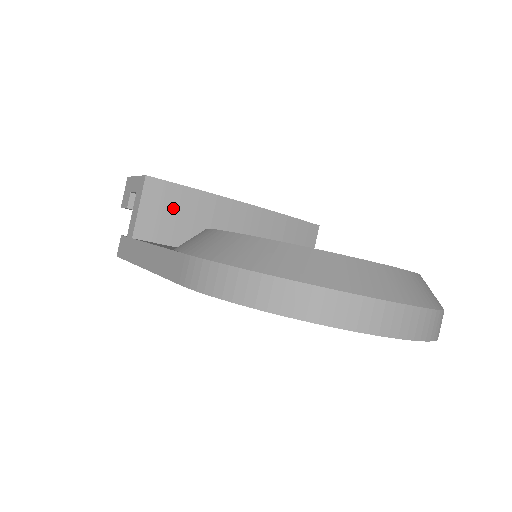
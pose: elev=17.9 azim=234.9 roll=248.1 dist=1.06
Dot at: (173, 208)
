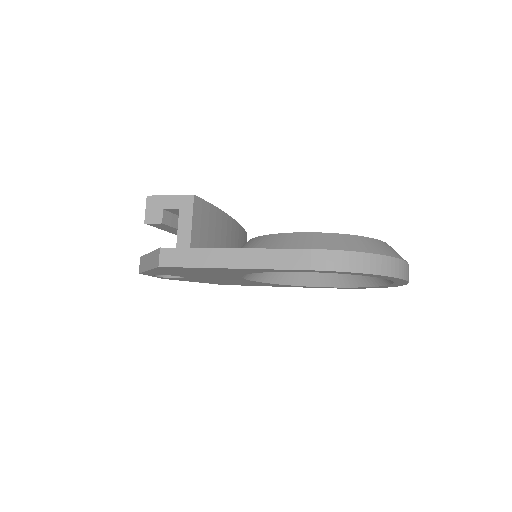
Dot at: (207, 222)
